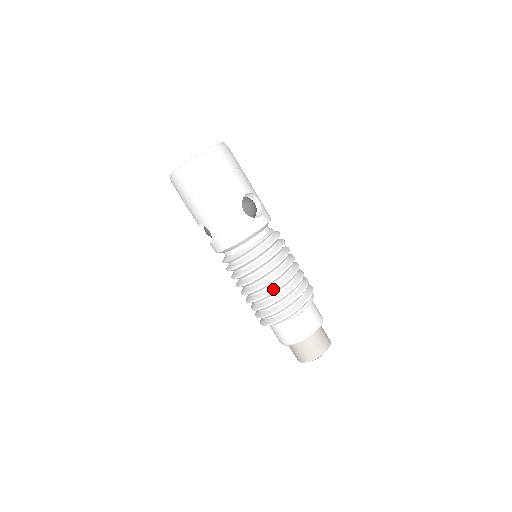
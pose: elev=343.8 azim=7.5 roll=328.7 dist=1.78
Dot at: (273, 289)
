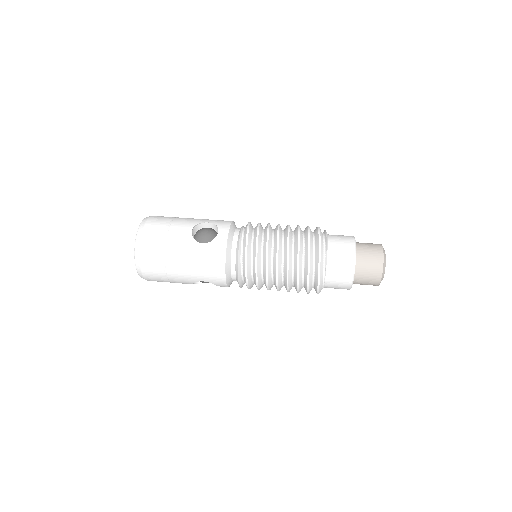
Dot at: (285, 266)
